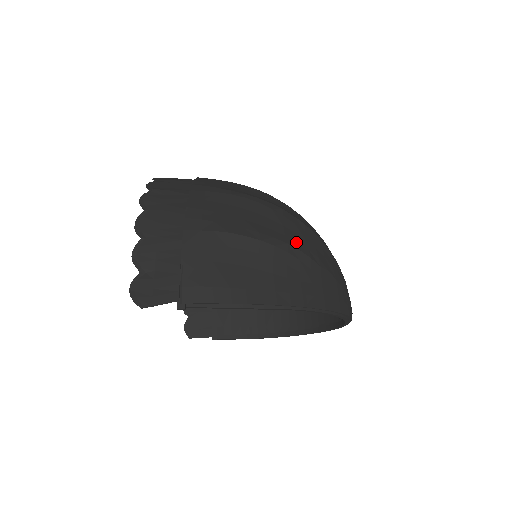
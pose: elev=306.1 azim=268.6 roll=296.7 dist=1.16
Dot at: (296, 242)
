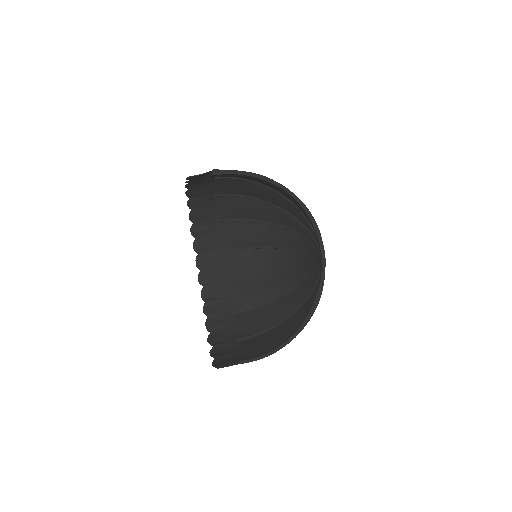
Dot at: (271, 190)
